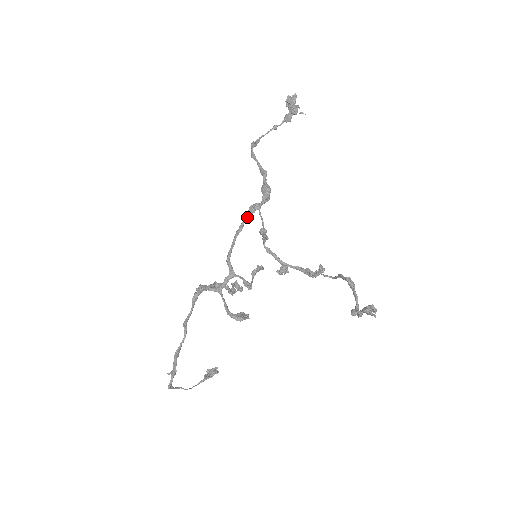
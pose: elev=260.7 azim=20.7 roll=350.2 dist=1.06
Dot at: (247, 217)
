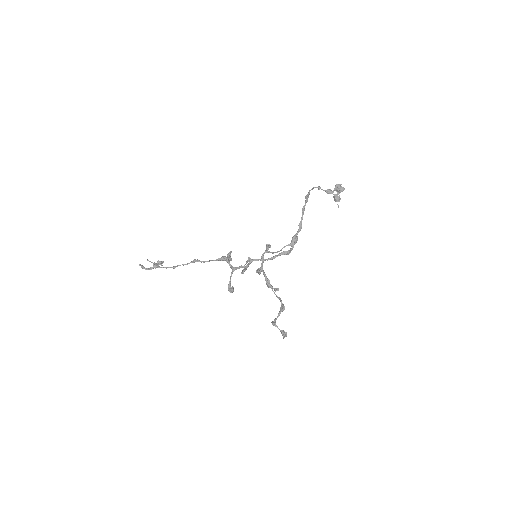
Dot at: occluded
